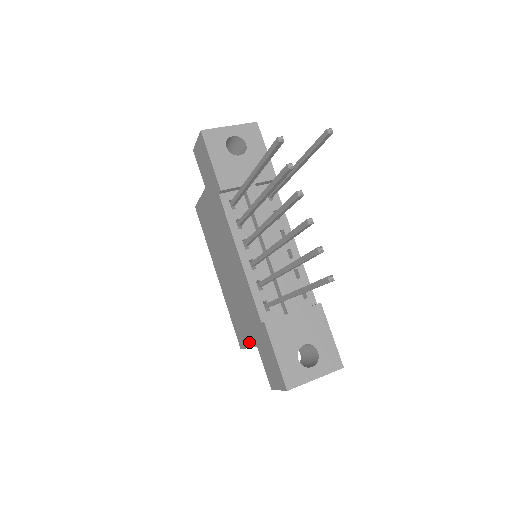
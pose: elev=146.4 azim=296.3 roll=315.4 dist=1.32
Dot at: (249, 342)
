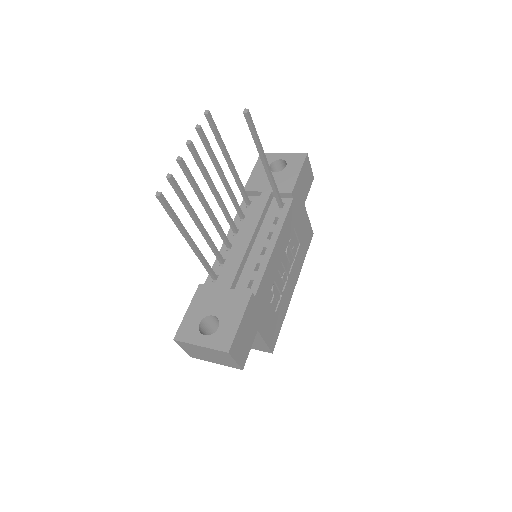
Dot at: occluded
